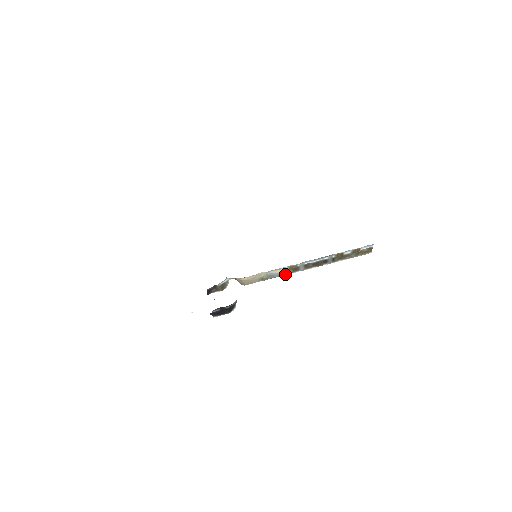
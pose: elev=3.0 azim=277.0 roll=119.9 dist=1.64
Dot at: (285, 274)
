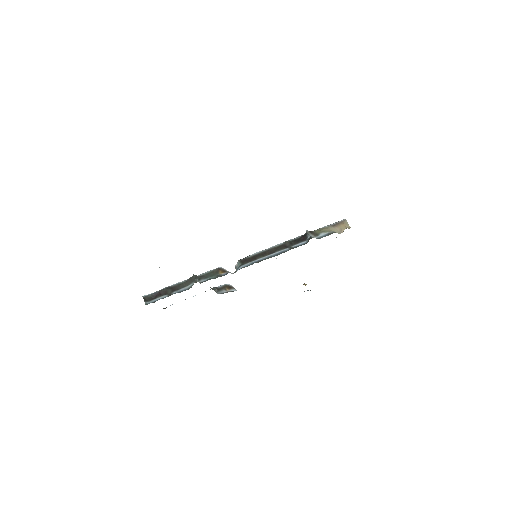
Dot at: occluded
